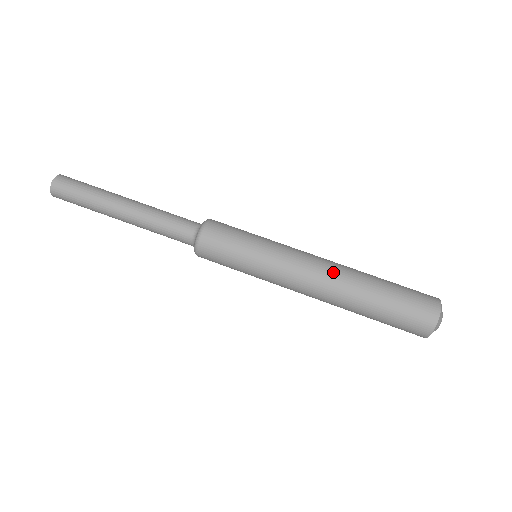
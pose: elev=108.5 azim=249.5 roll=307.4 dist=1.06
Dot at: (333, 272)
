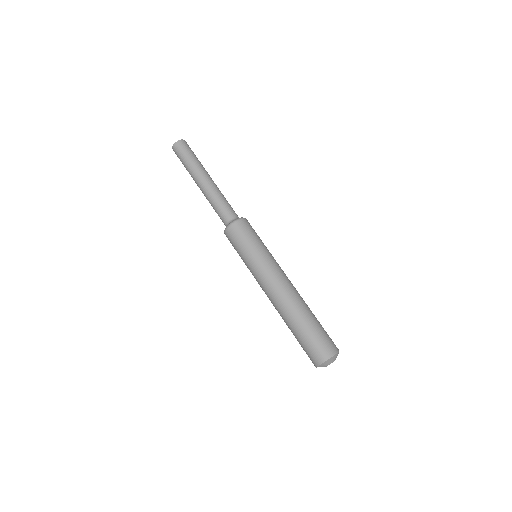
Dot at: (291, 292)
